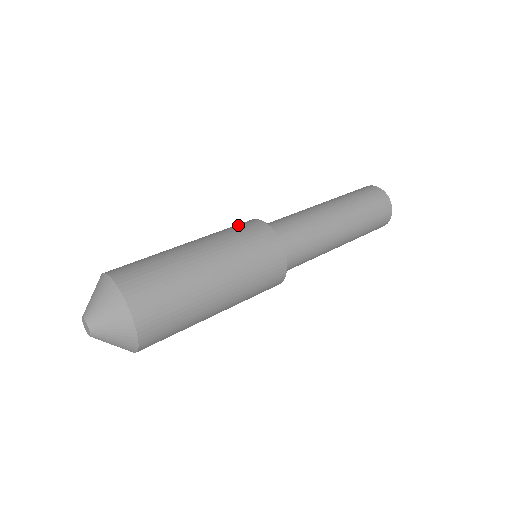
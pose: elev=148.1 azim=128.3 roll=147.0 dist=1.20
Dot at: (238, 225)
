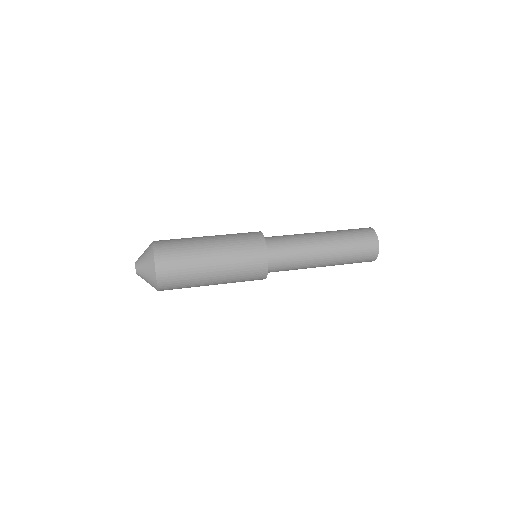
Dot at: occluded
